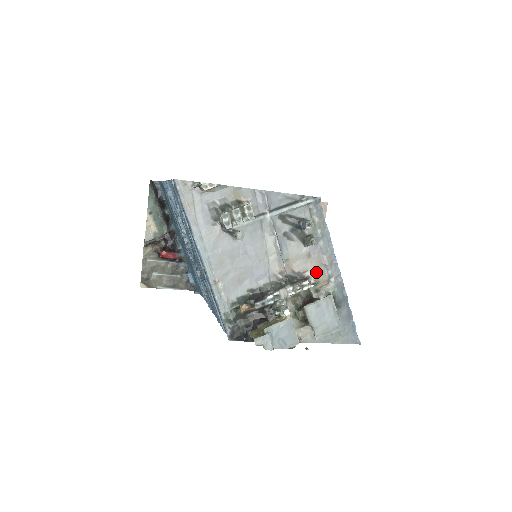
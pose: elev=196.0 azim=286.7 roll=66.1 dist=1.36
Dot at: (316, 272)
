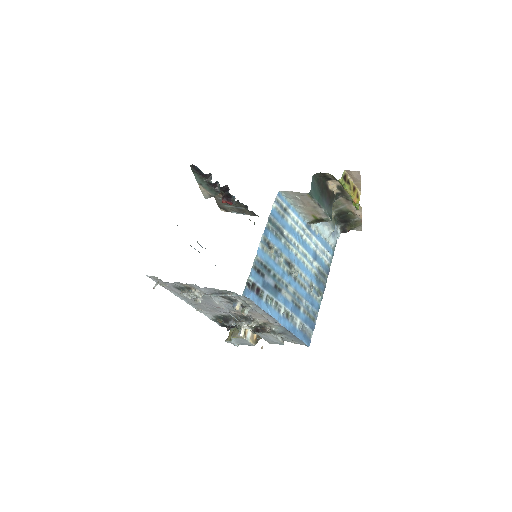
Dot at: (259, 319)
